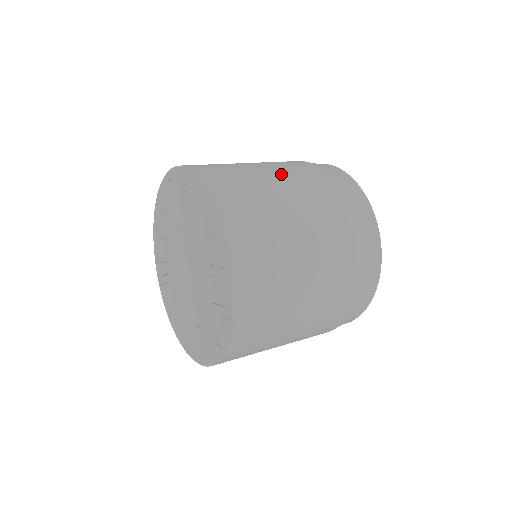
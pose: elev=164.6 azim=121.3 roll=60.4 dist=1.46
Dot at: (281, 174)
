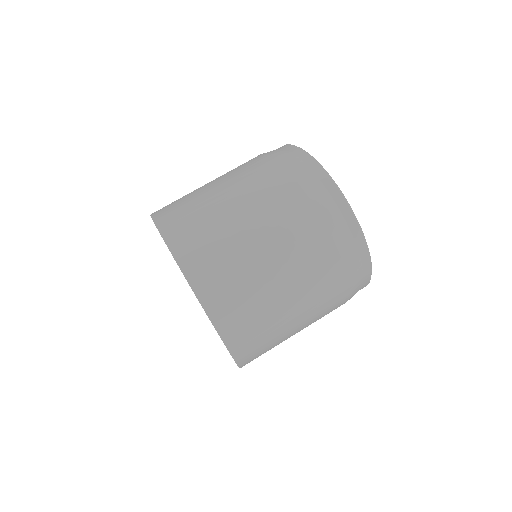
Dot at: (284, 268)
